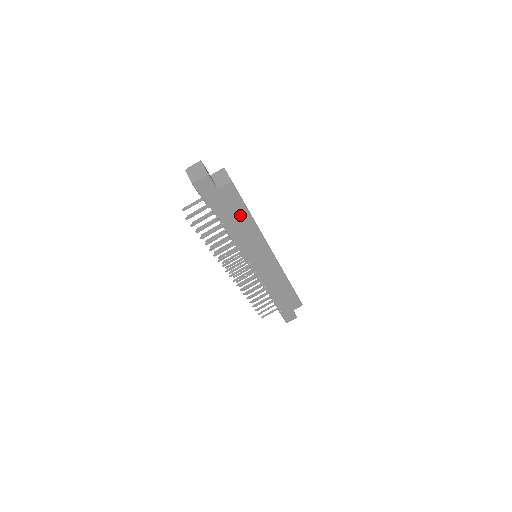
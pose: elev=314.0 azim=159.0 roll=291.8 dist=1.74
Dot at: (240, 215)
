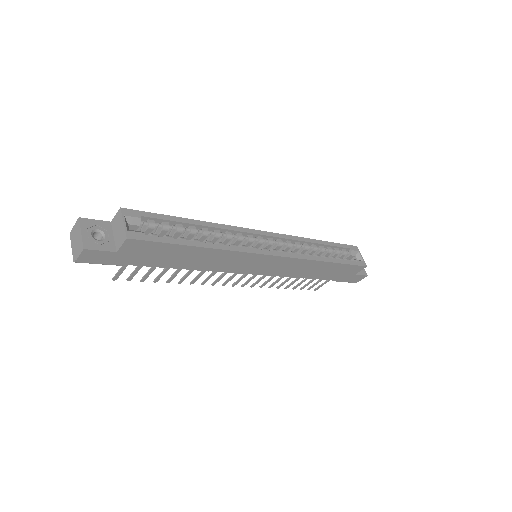
Dot at: (180, 253)
